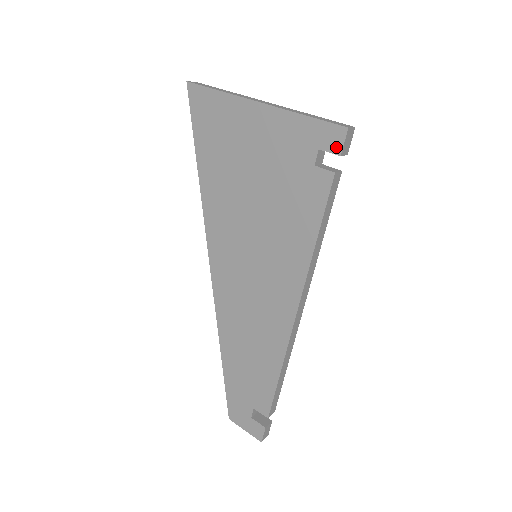
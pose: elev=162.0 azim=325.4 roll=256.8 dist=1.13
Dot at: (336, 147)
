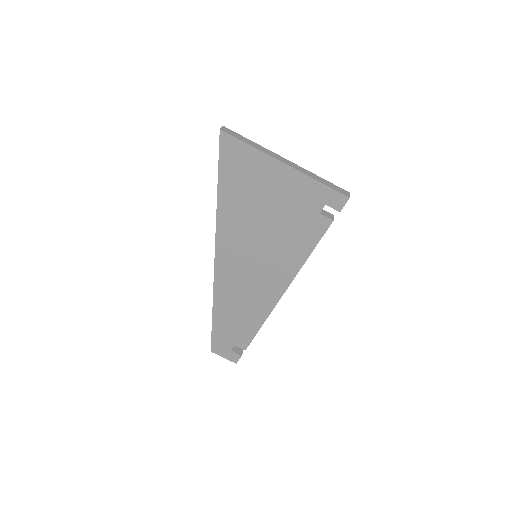
Dot at: (338, 206)
